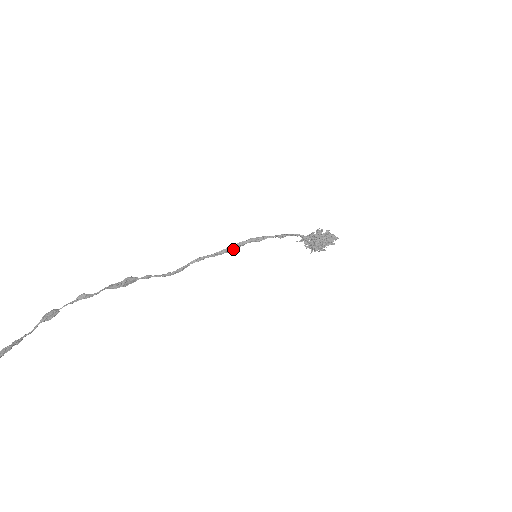
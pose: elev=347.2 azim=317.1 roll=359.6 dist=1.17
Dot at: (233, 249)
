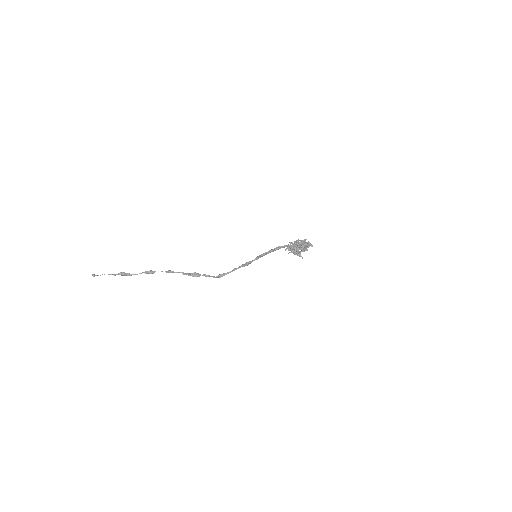
Dot at: (252, 261)
